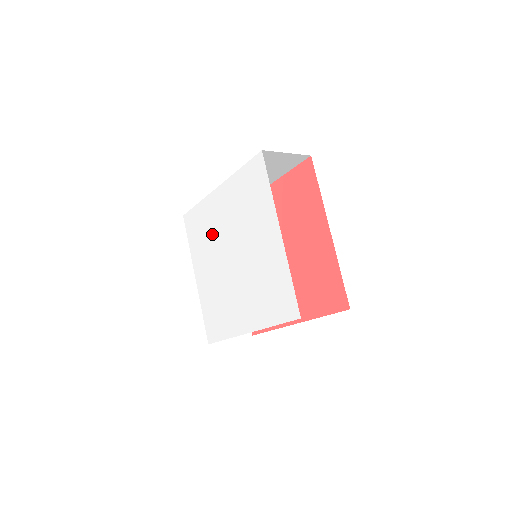
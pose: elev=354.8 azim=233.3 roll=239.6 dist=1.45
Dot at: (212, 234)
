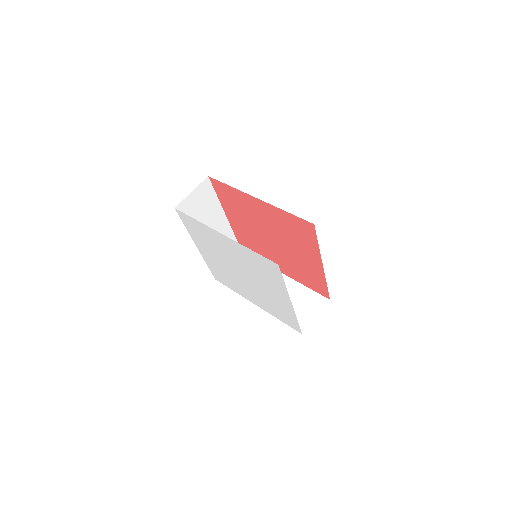
Dot at: (217, 248)
